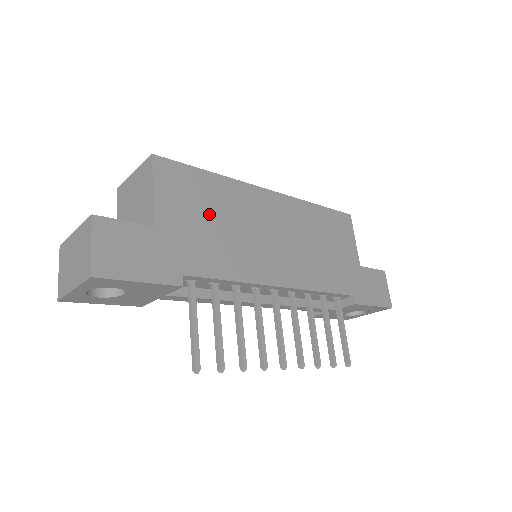
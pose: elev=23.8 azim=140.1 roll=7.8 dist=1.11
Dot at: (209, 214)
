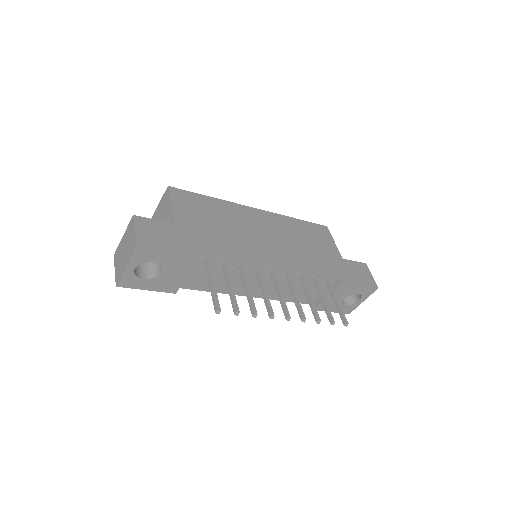
Dot at: (213, 219)
